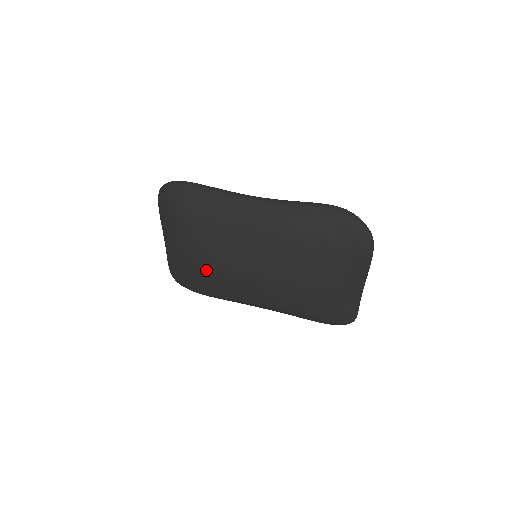
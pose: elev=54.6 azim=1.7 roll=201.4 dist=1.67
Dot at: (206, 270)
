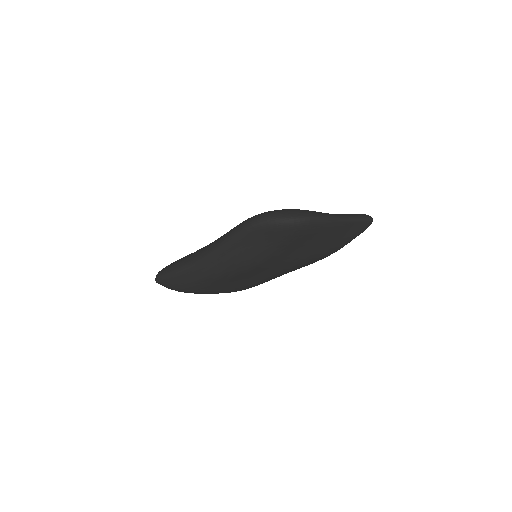
Dot at: occluded
